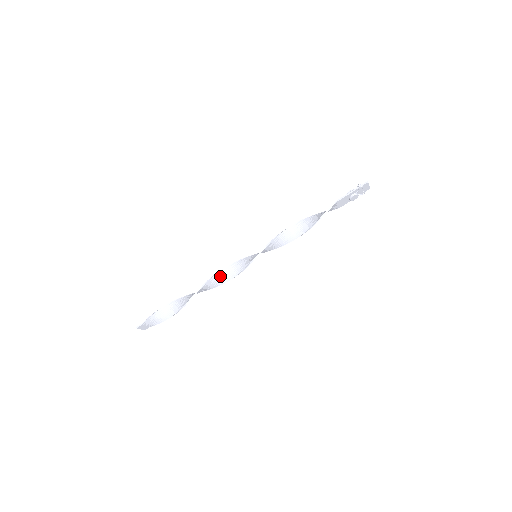
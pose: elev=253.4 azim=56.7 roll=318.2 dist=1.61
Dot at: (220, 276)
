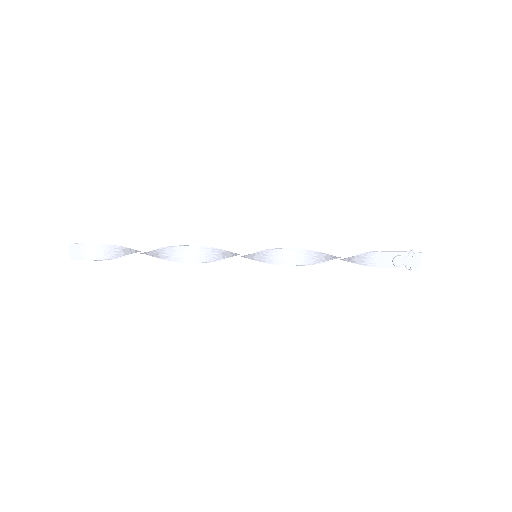
Dot at: (203, 251)
